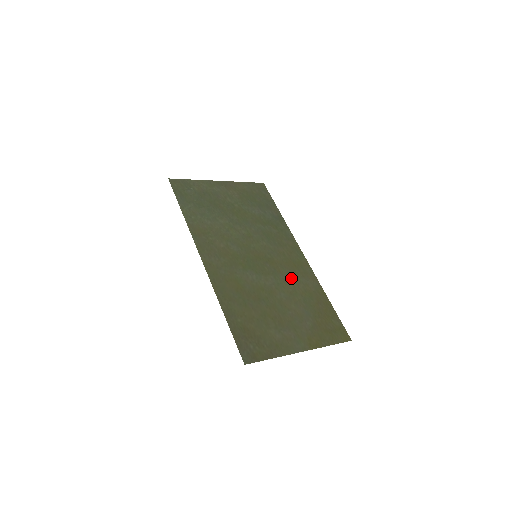
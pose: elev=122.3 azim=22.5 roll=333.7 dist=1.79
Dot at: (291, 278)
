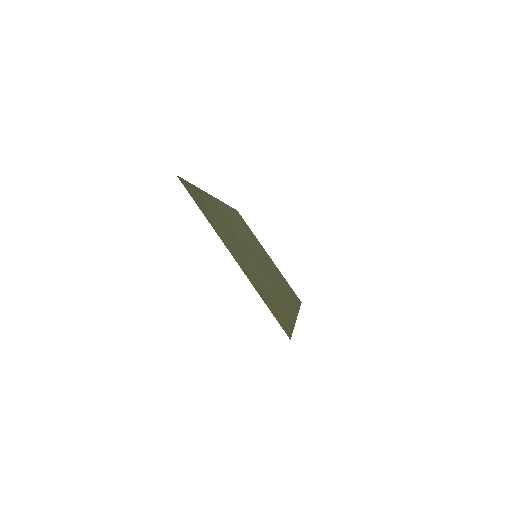
Dot at: (272, 286)
